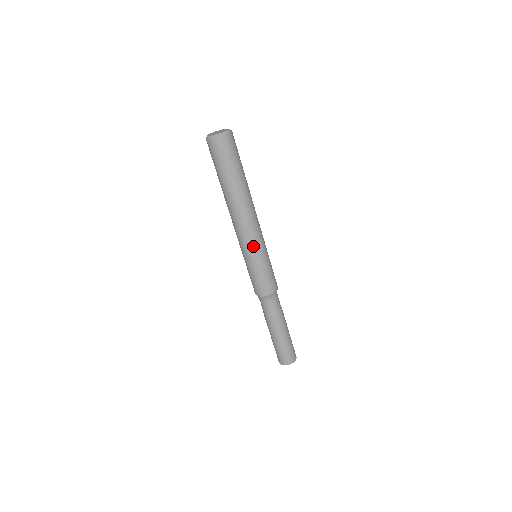
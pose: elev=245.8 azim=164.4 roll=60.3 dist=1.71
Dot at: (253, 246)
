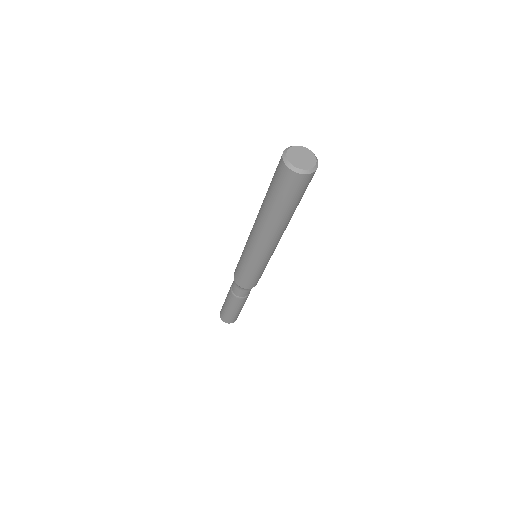
Dot at: (255, 257)
